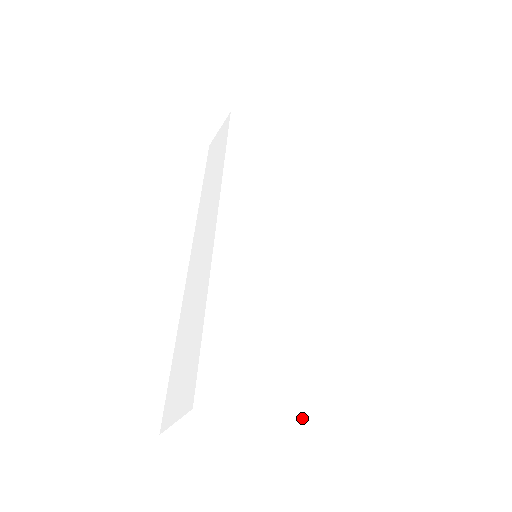
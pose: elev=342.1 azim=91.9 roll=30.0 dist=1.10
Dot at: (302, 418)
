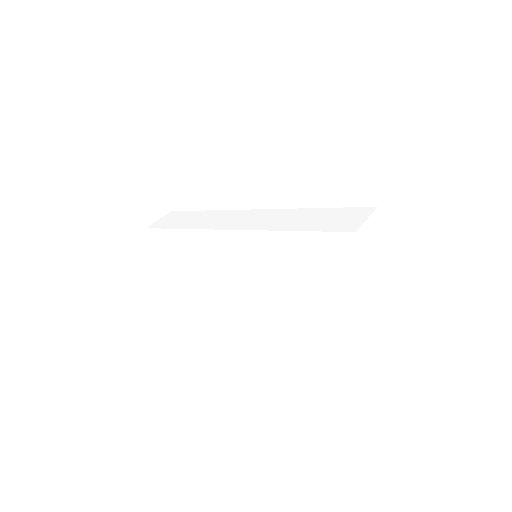
Dot at: (385, 217)
